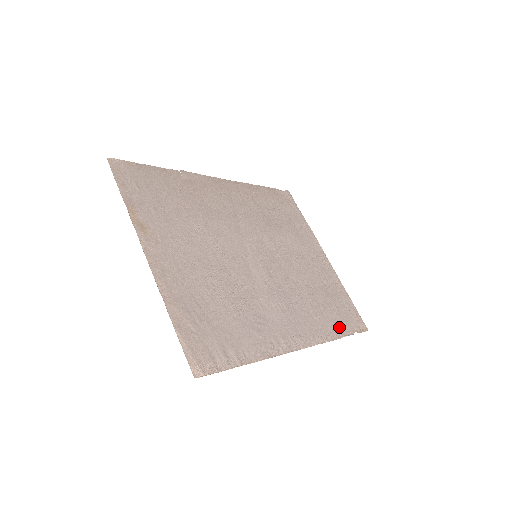
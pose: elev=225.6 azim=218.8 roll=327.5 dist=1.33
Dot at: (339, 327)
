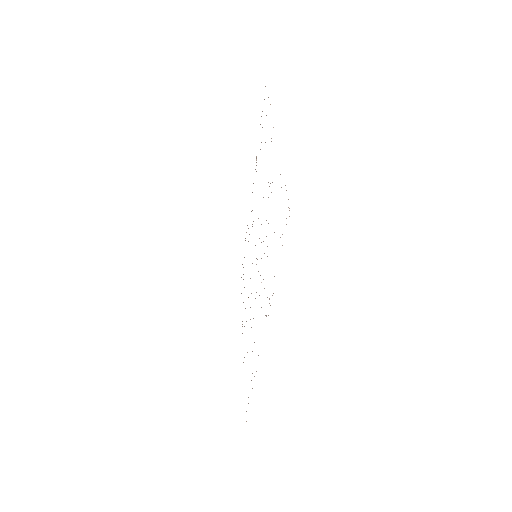
Dot at: occluded
